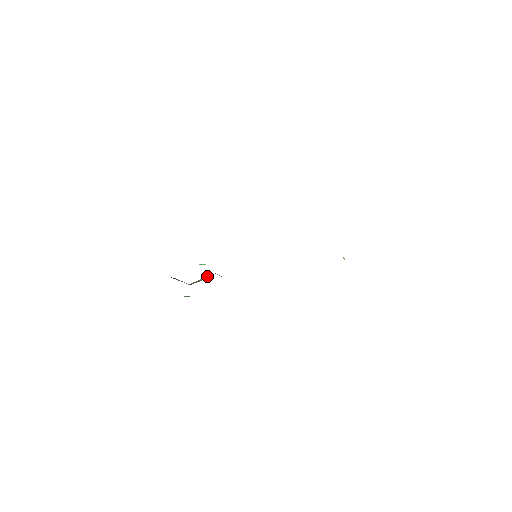
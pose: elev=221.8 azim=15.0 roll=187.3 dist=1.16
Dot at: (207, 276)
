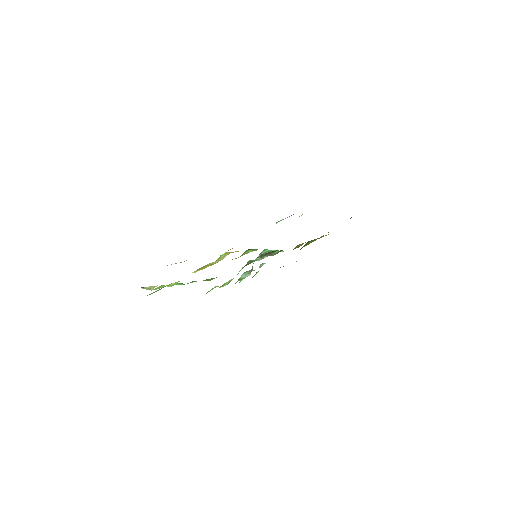
Dot at: occluded
